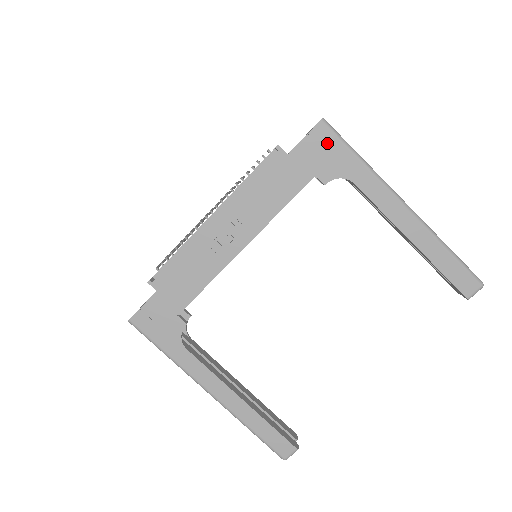
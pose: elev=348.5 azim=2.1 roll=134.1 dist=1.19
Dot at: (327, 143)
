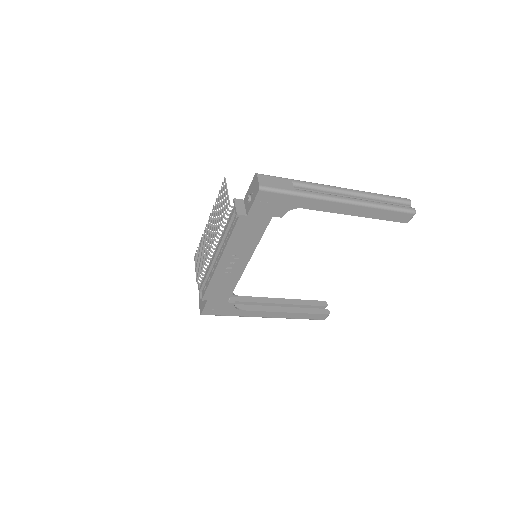
Dot at: (271, 199)
